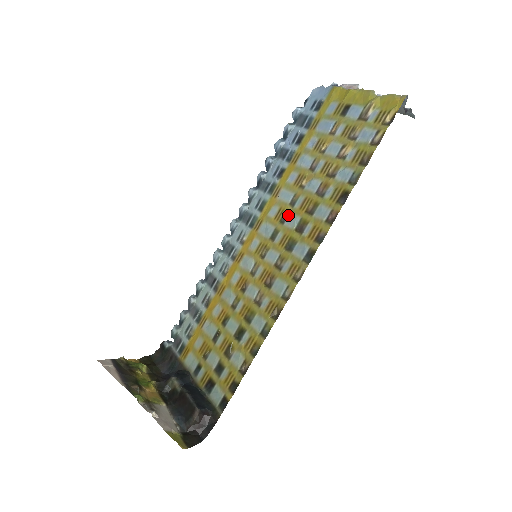
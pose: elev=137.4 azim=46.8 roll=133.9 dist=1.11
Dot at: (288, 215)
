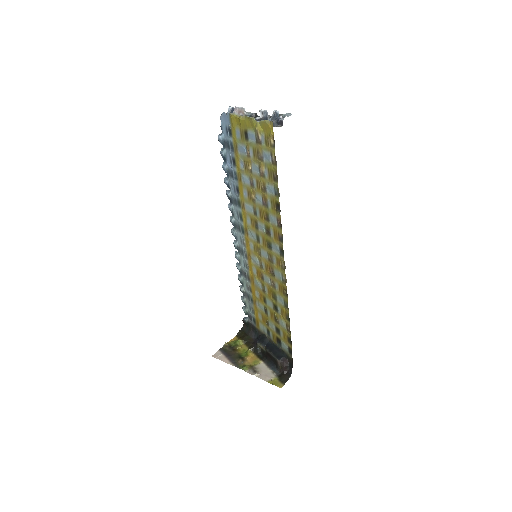
Dot at: (257, 223)
